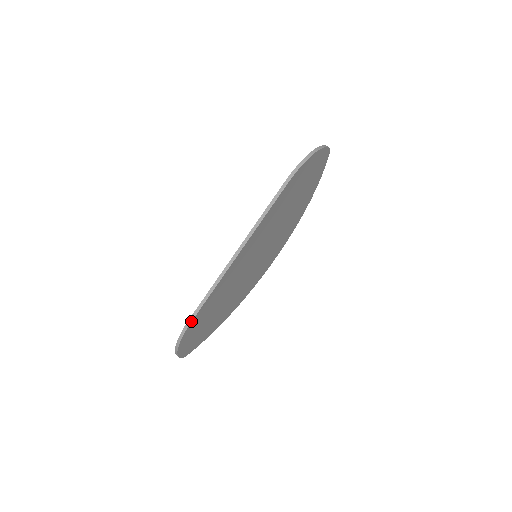
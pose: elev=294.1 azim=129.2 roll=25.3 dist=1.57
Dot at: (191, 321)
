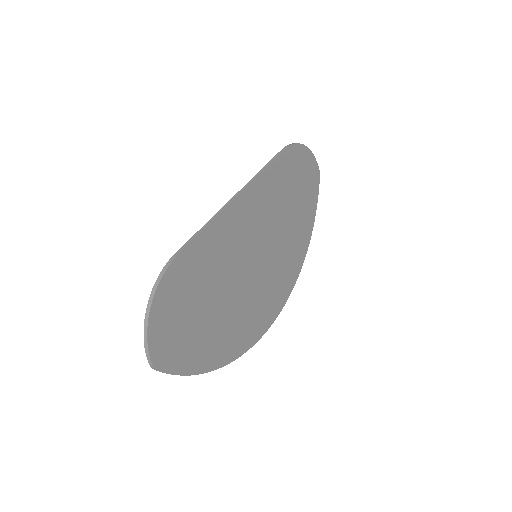
Dot at: (176, 256)
